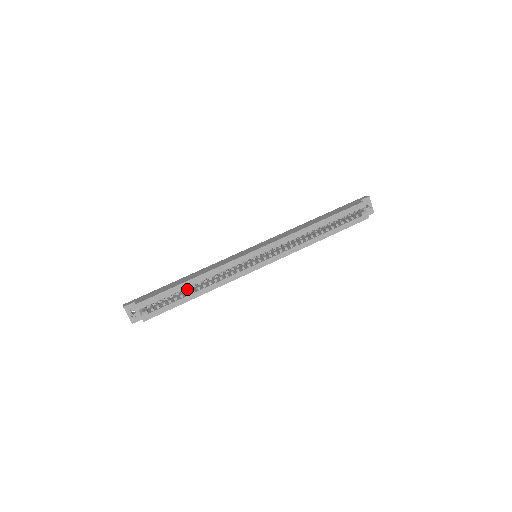
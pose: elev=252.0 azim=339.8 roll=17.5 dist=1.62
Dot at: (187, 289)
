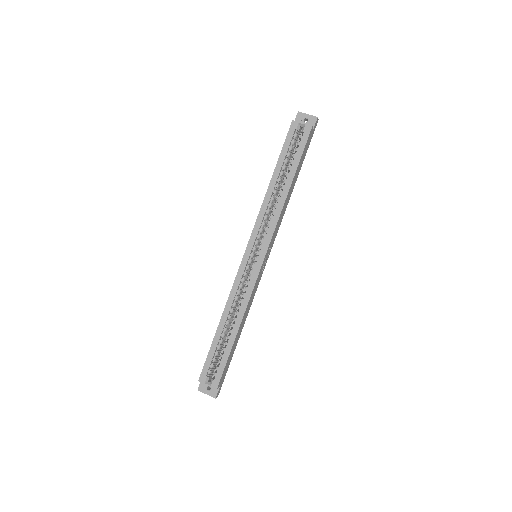
Dot at: occluded
